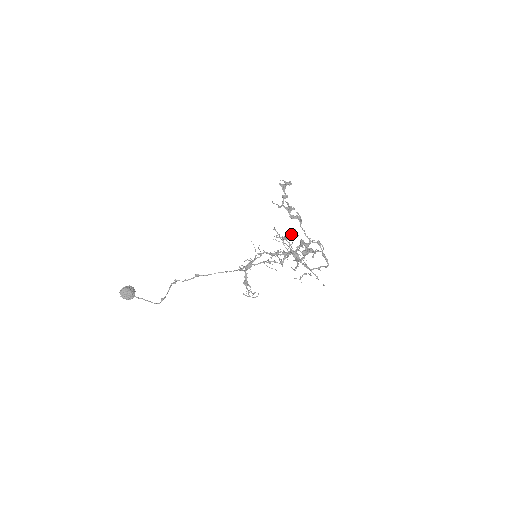
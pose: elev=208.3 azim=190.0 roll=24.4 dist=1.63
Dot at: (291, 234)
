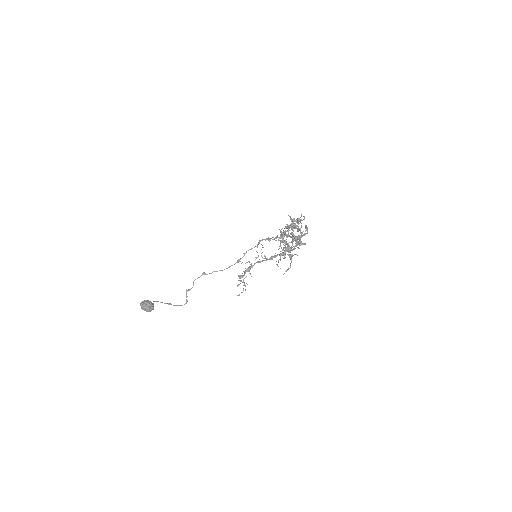
Dot at: (285, 226)
